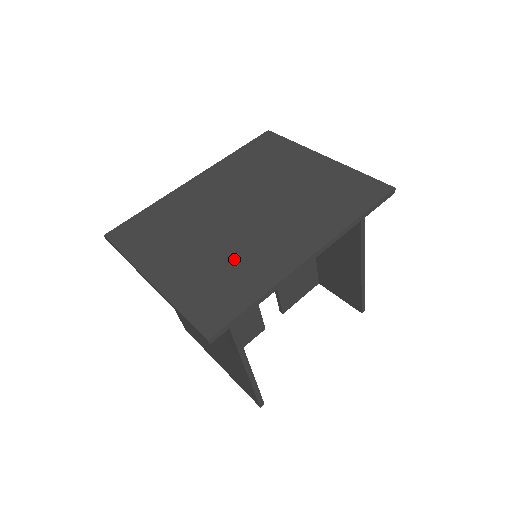
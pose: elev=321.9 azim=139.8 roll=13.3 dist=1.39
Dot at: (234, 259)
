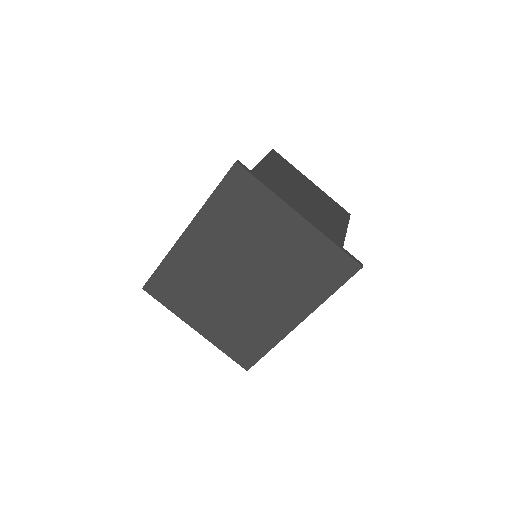
Dot at: (246, 321)
